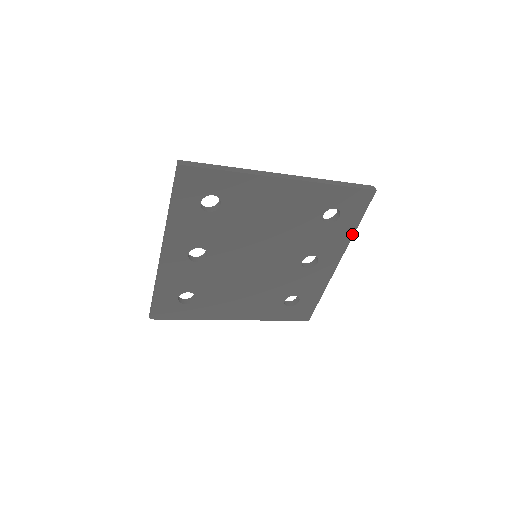
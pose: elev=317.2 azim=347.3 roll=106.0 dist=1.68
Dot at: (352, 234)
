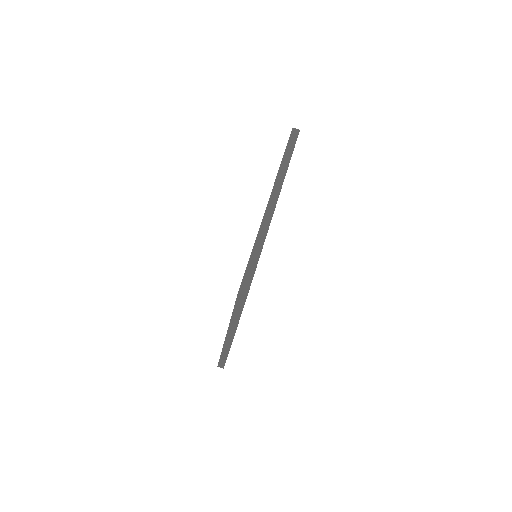
Dot at: occluded
